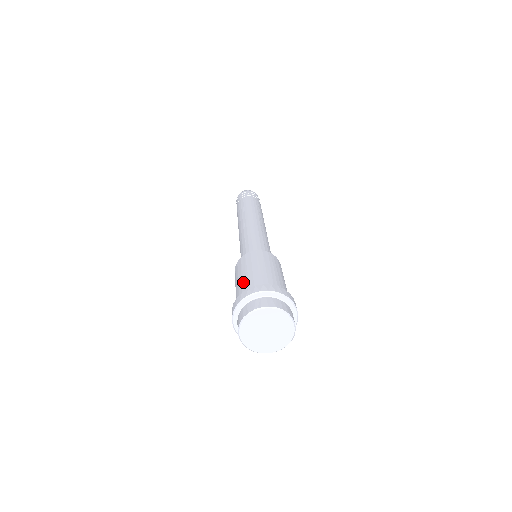
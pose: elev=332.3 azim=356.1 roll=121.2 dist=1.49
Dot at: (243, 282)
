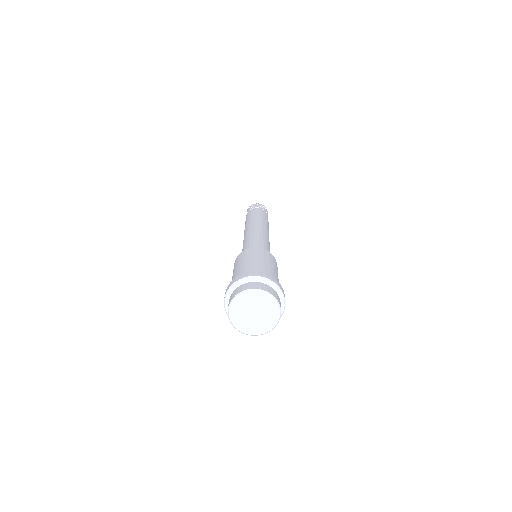
Dot at: occluded
